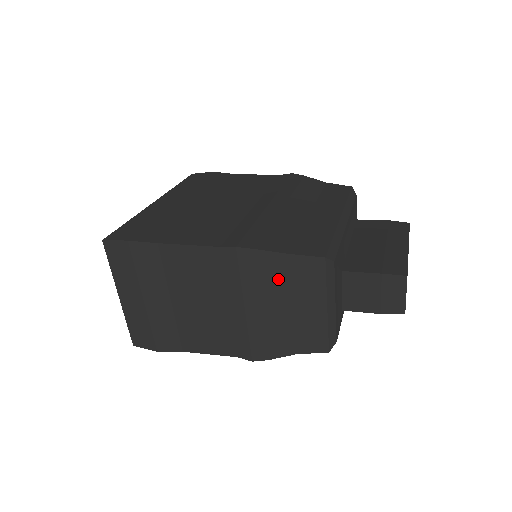
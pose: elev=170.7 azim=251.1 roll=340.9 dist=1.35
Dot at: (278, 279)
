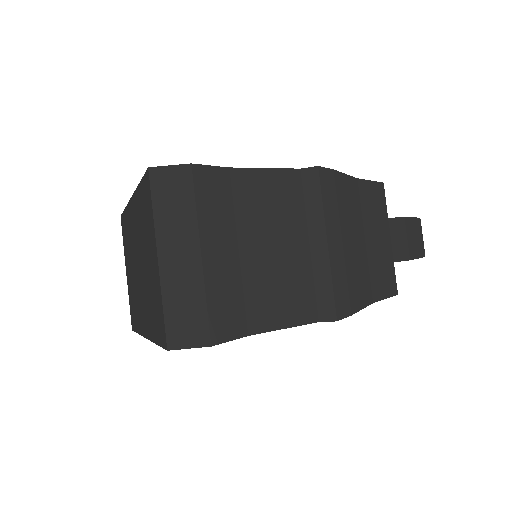
Dot at: (352, 206)
